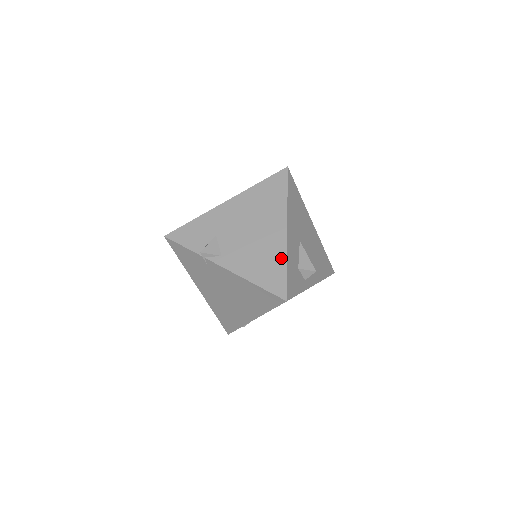
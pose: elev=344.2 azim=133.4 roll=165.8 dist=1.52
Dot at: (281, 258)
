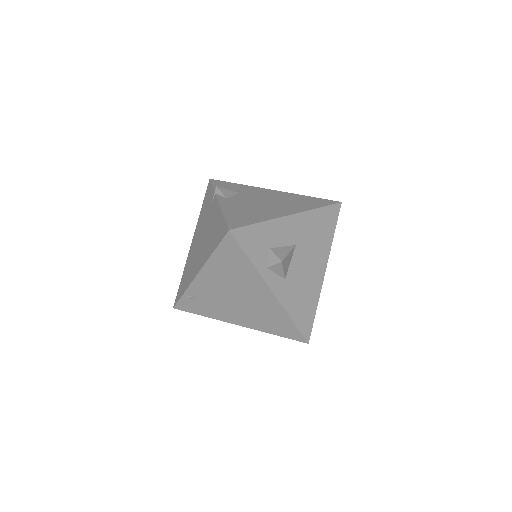
Dot at: (263, 218)
